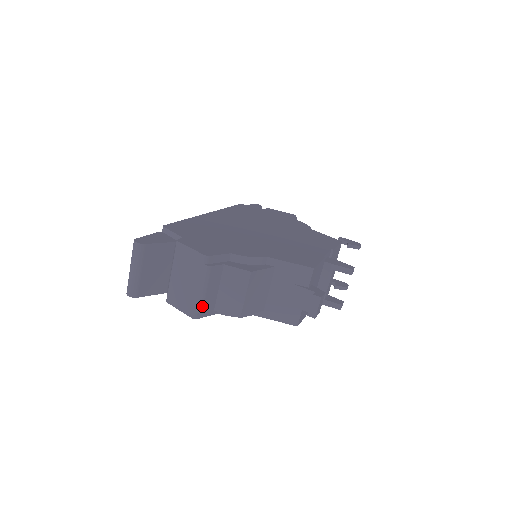
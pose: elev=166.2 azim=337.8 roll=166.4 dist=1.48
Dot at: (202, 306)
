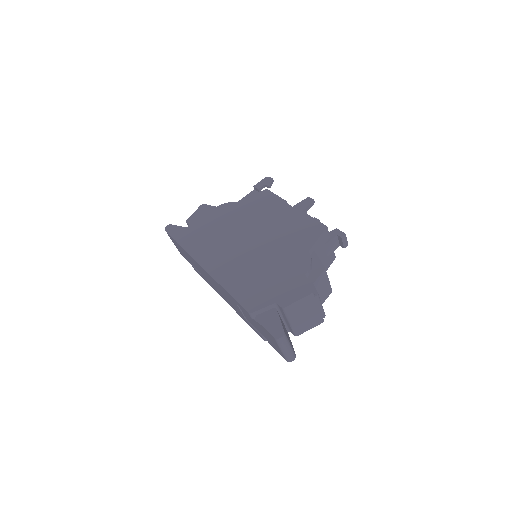
Dot at: (324, 312)
